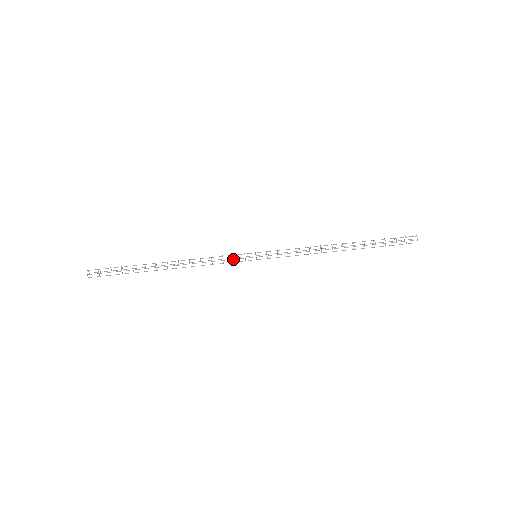
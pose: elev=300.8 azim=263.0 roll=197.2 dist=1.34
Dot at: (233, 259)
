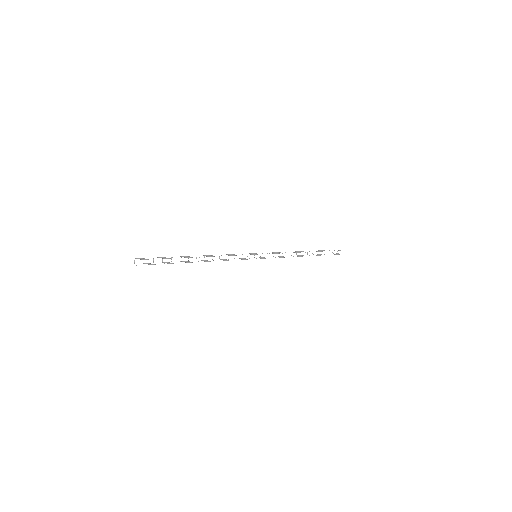
Dot at: occluded
